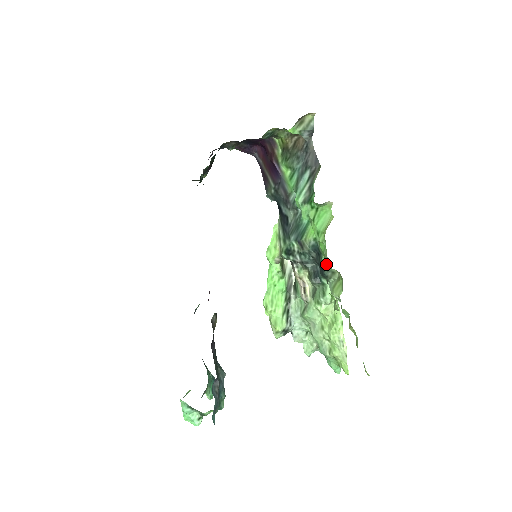
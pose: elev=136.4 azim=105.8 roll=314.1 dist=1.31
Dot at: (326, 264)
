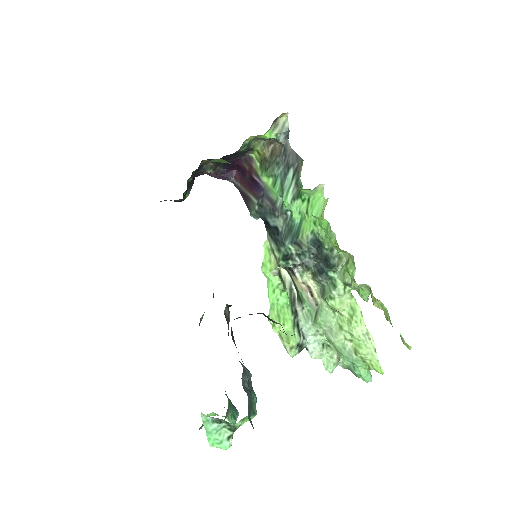
Dot at: (331, 250)
